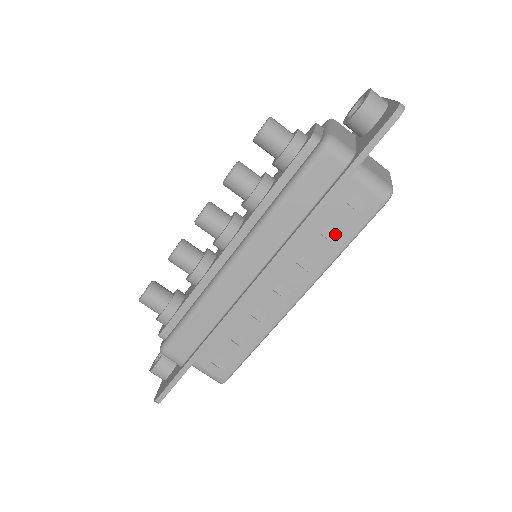
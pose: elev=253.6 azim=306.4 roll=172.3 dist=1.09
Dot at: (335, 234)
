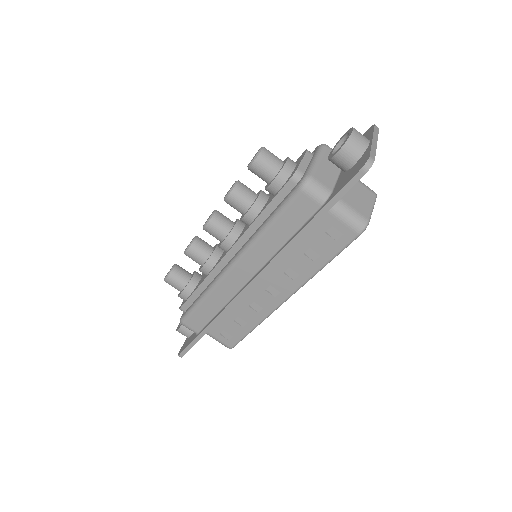
Dot at: (316, 254)
